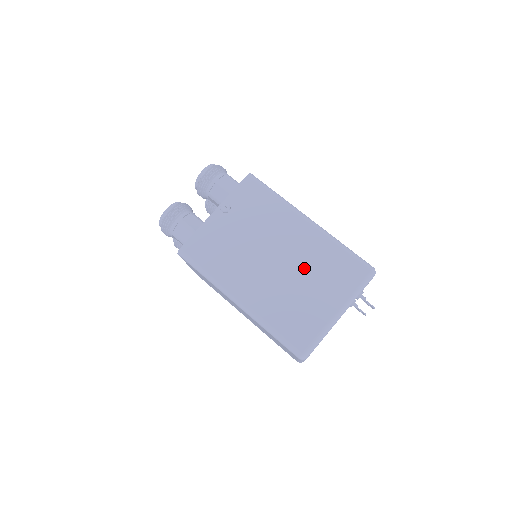
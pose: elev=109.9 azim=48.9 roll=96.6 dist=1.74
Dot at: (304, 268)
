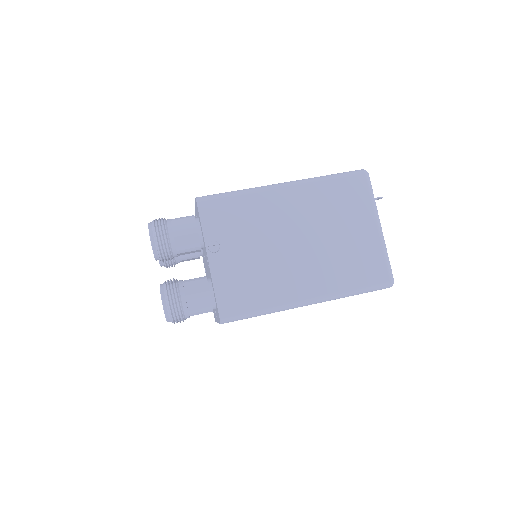
Dot at: (323, 224)
